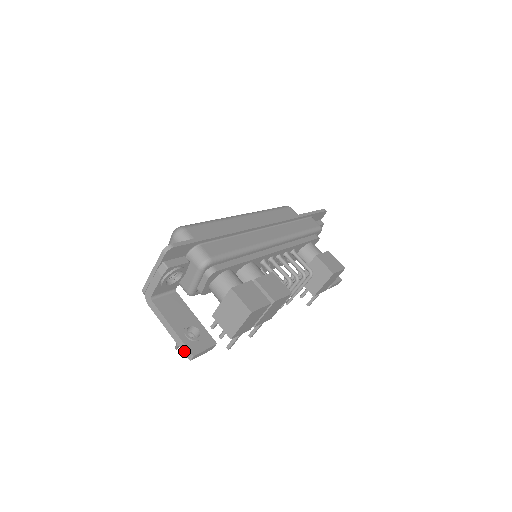
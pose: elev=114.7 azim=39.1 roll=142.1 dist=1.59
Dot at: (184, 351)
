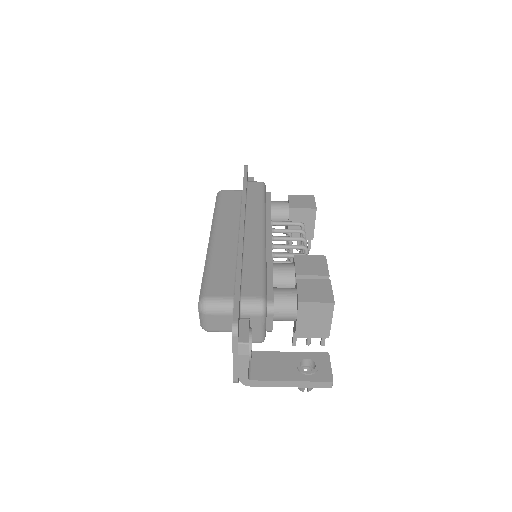
Dot at: (320, 386)
